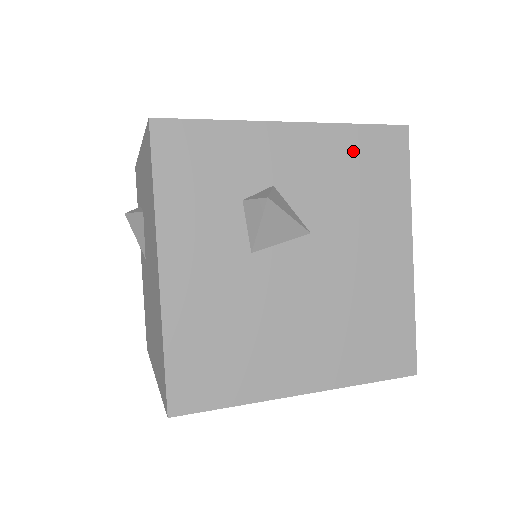
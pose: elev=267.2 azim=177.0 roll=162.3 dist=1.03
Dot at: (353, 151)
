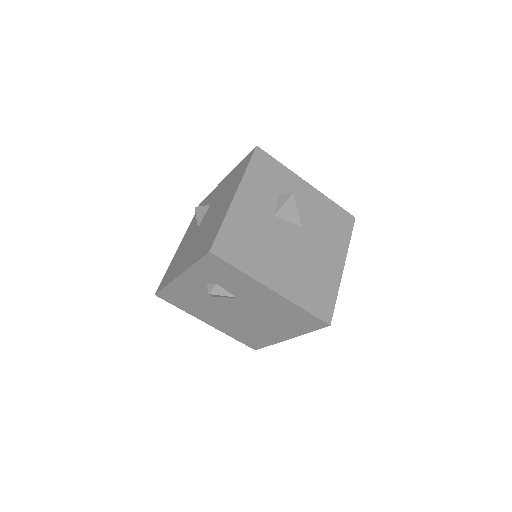
Dot at: (330, 210)
